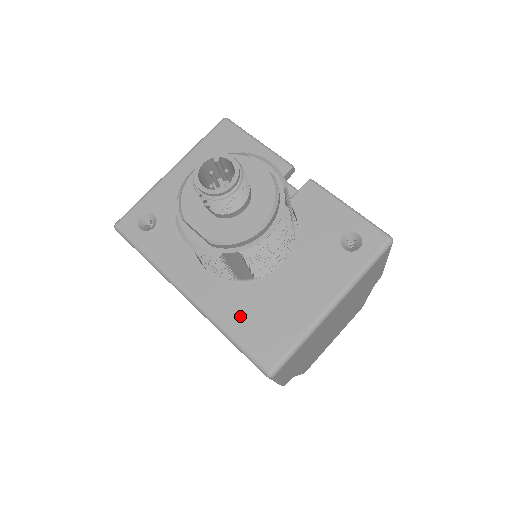
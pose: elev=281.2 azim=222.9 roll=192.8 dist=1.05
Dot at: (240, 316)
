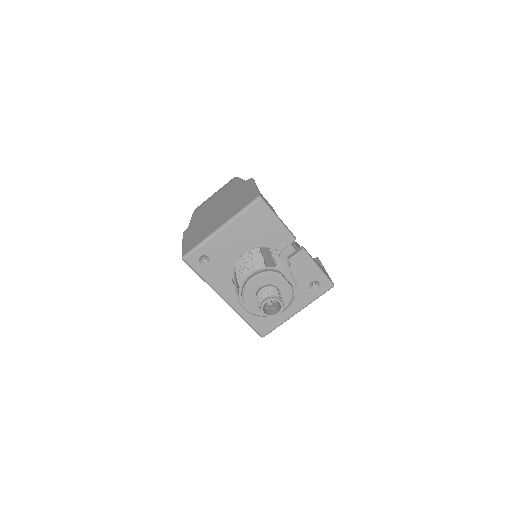
Dot at: occluded
